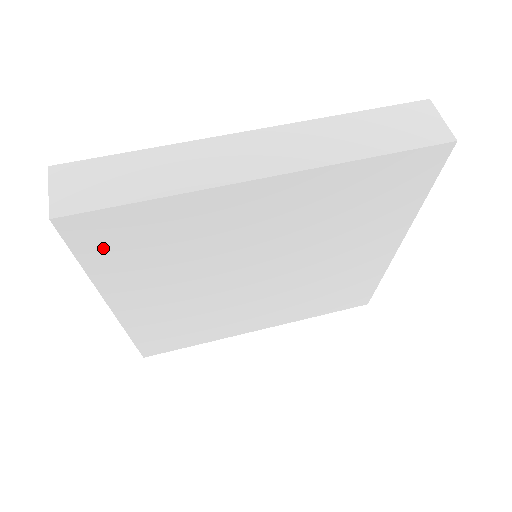
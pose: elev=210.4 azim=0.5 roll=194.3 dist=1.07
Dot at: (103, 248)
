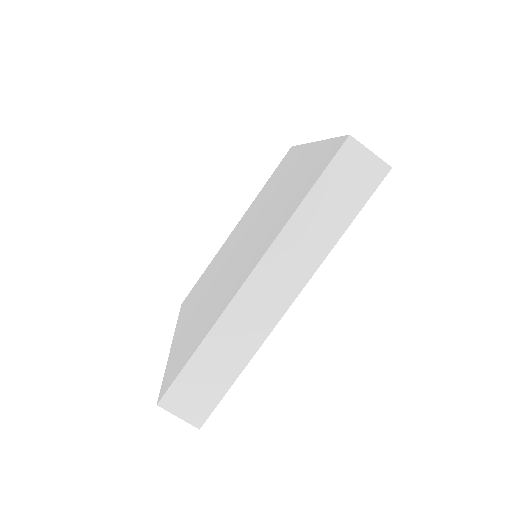
Dot at: occluded
